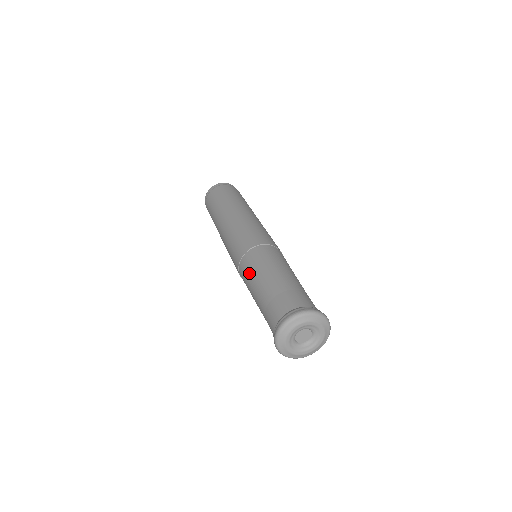
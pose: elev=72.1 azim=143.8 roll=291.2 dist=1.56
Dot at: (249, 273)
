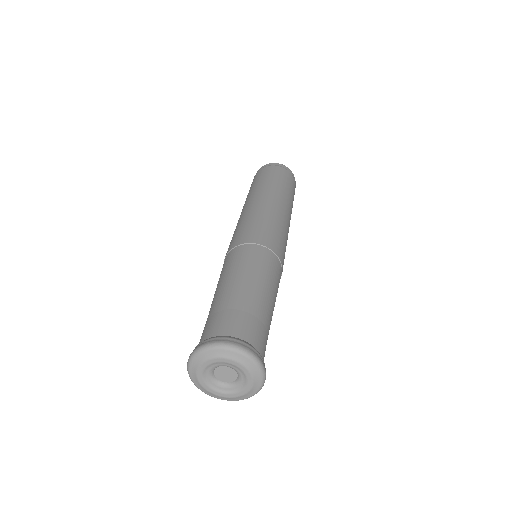
Dot at: occluded
